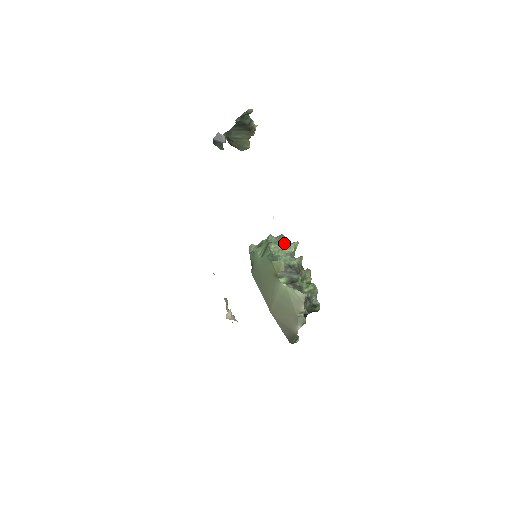
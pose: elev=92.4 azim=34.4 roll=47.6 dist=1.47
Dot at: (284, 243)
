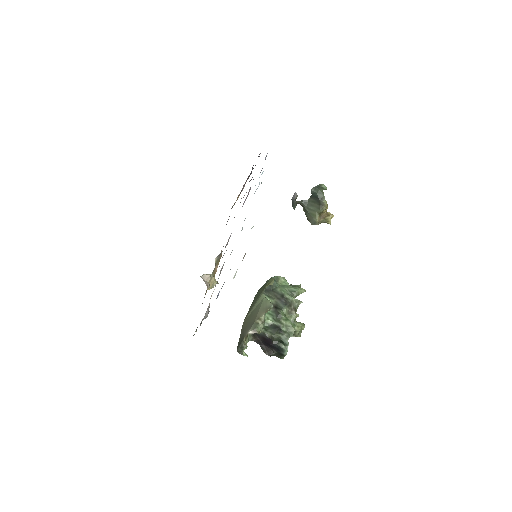
Dot at: (295, 286)
